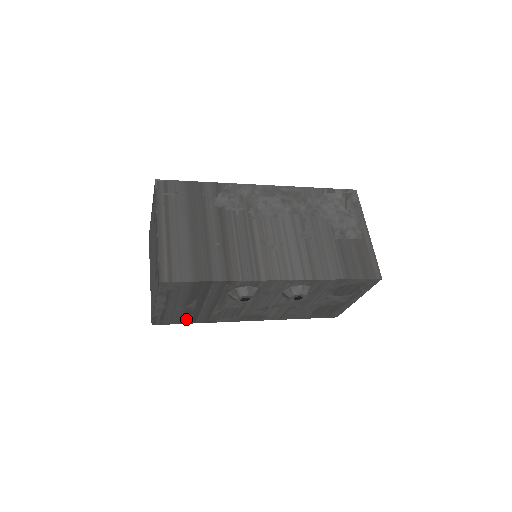
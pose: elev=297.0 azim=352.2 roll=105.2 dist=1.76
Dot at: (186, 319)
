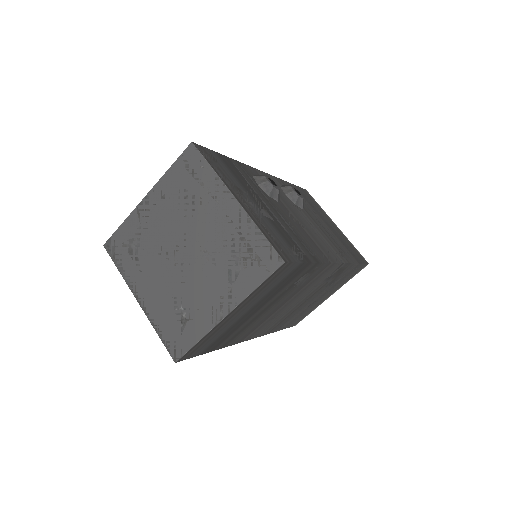
Dot at: occluded
